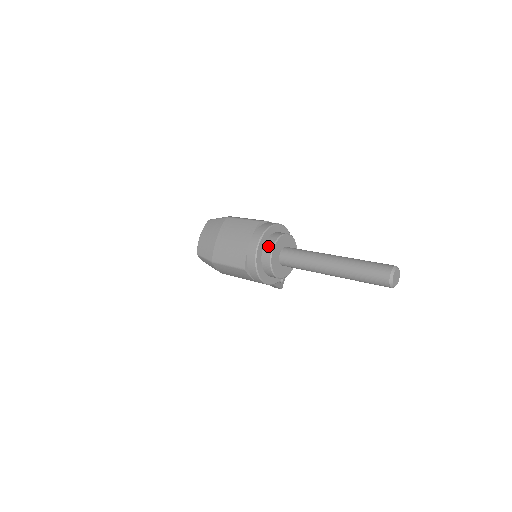
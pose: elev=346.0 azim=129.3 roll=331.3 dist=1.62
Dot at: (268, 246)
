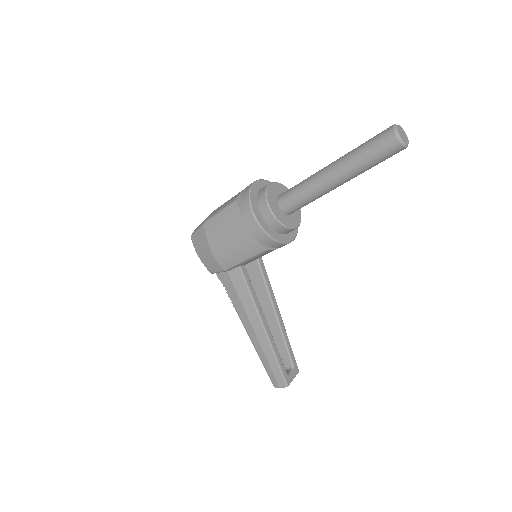
Dot at: occluded
